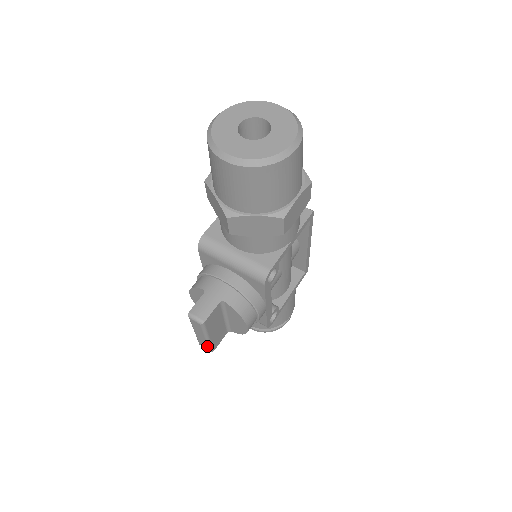
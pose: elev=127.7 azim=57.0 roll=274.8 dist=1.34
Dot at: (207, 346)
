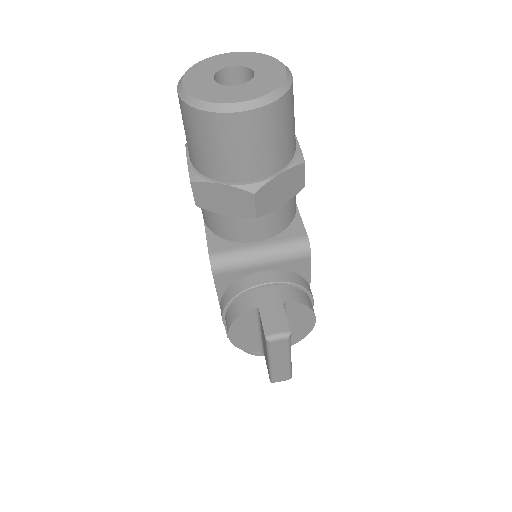
Dot at: (287, 373)
